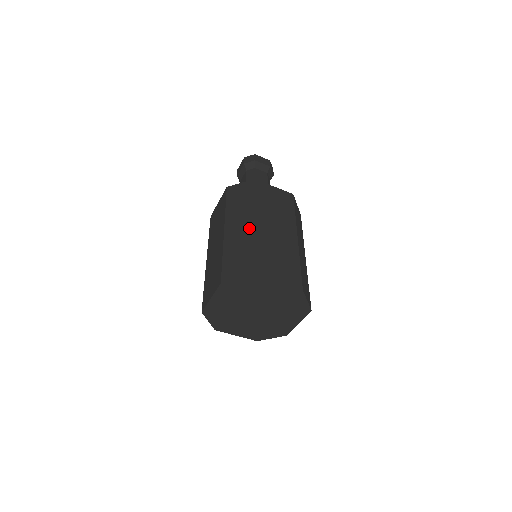
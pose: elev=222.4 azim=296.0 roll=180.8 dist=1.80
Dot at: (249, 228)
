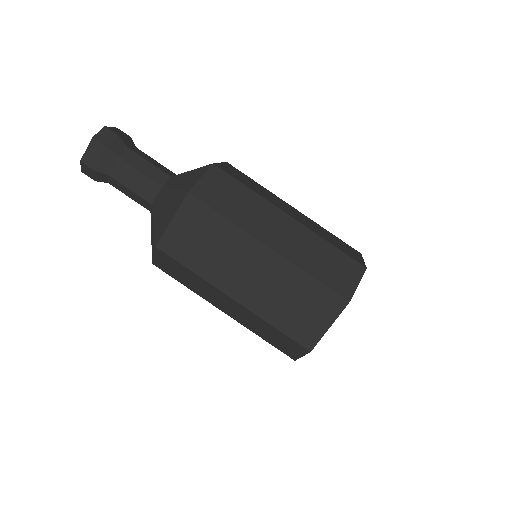
Dot at: (294, 226)
